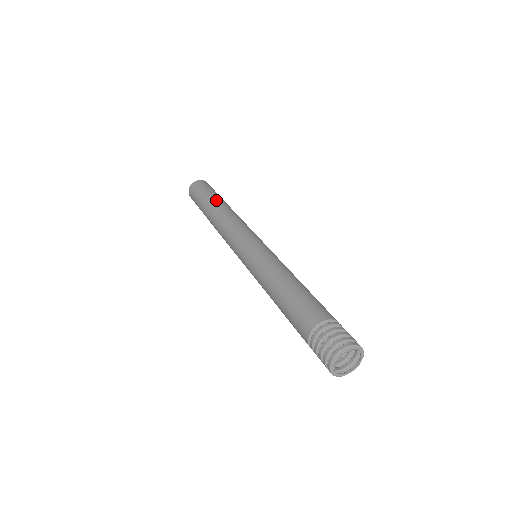
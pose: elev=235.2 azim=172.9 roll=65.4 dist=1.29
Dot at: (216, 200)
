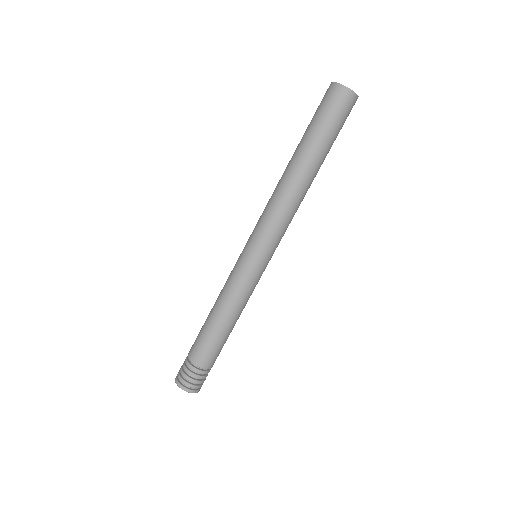
Dot at: (302, 151)
